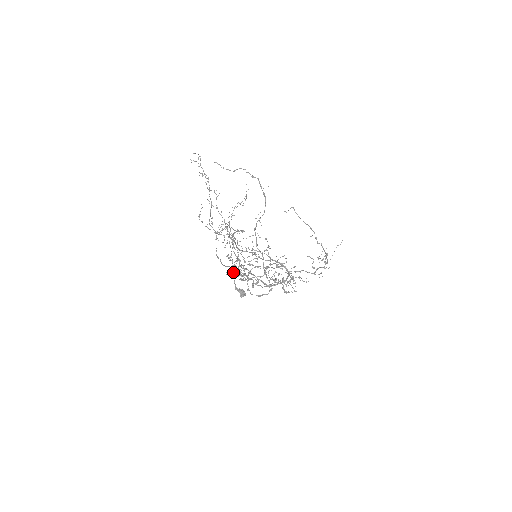
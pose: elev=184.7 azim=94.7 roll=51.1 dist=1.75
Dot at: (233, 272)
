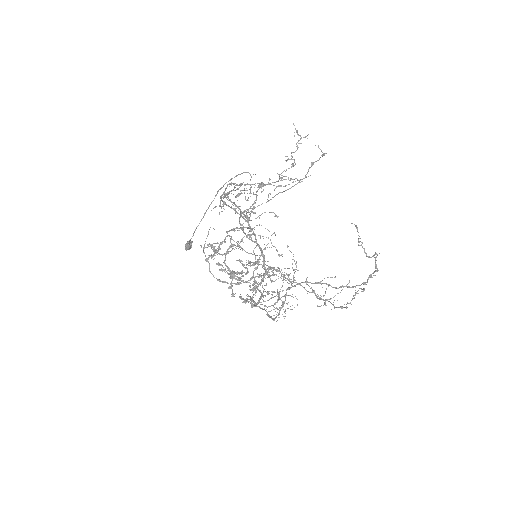
Dot at: (210, 246)
